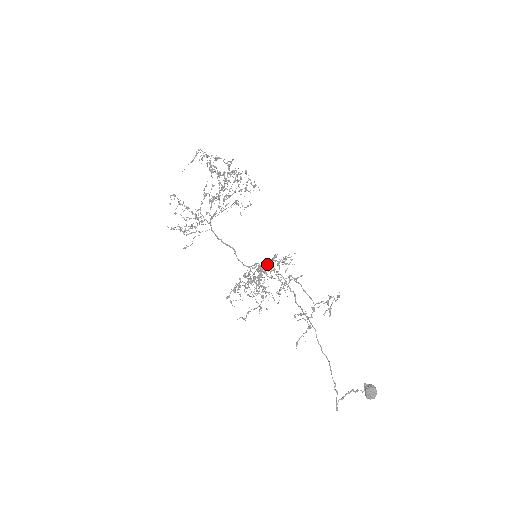
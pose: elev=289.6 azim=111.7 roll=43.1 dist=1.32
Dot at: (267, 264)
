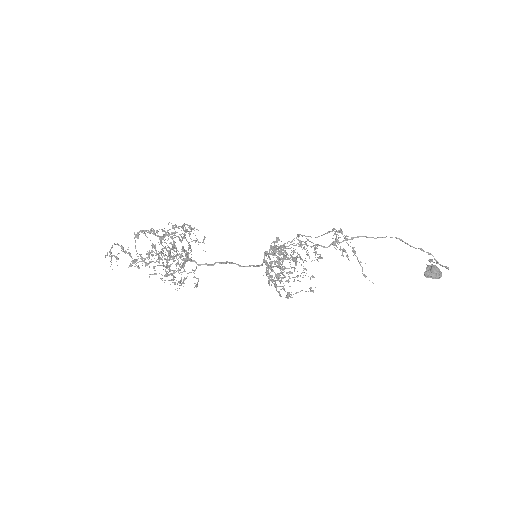
Dot at: occluded
